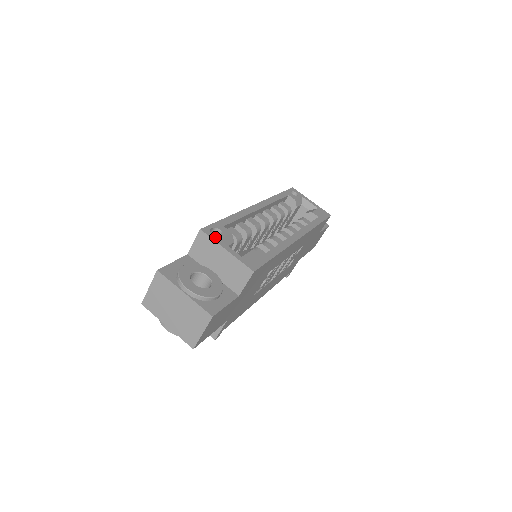
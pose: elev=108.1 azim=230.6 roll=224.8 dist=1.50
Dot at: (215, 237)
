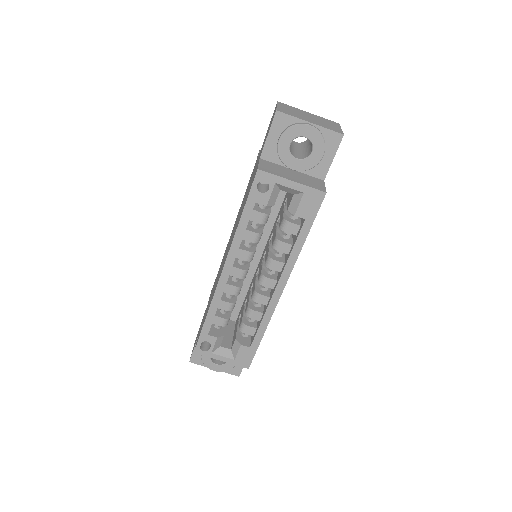
Dot at: (207, 353)
